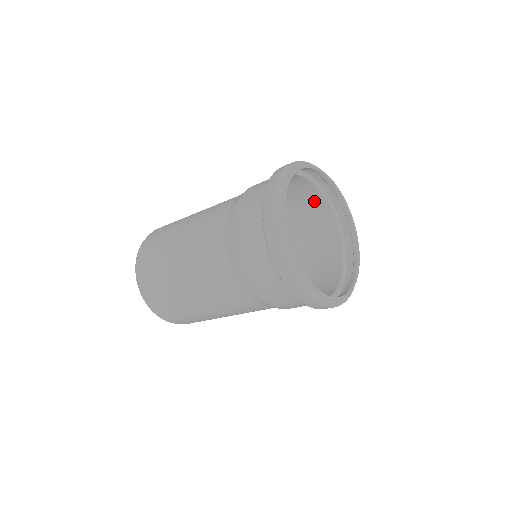
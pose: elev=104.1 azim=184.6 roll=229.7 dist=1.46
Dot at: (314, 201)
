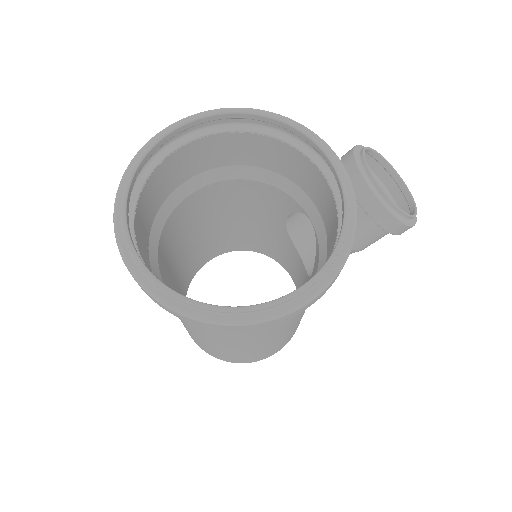
Dot at: (262, 146)
